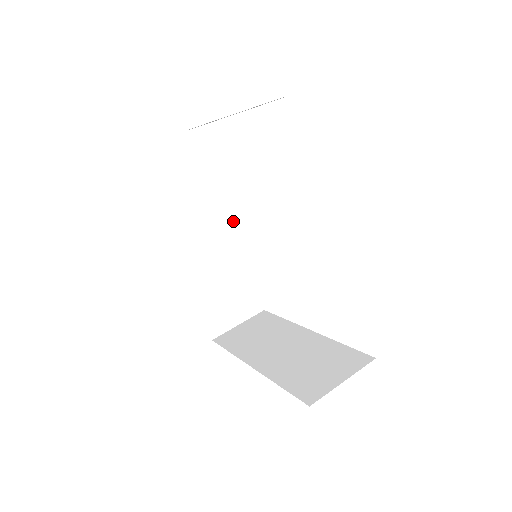
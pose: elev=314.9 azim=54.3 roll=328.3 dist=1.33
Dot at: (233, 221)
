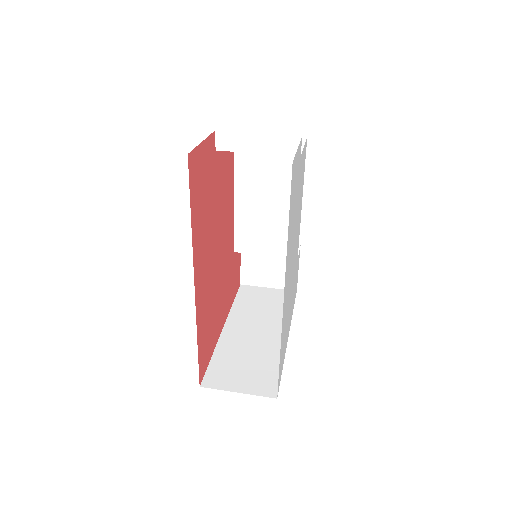
Dot at: (285, 211)
